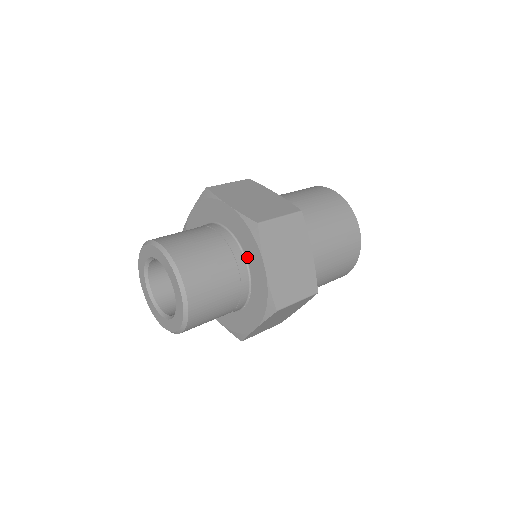
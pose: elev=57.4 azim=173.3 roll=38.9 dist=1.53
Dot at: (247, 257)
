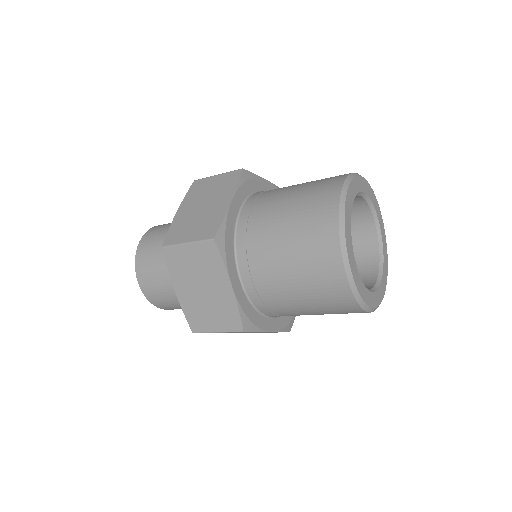
Dot at: occluded
